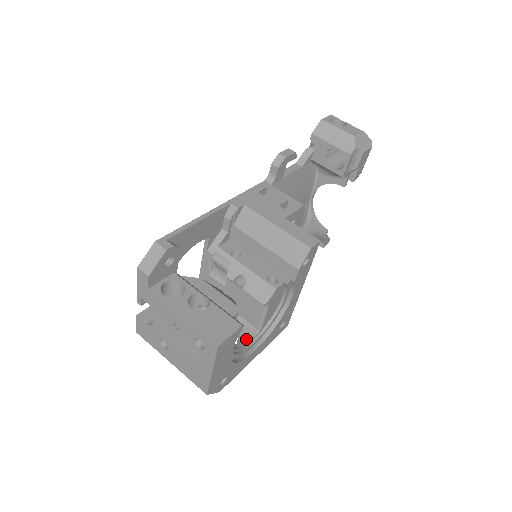
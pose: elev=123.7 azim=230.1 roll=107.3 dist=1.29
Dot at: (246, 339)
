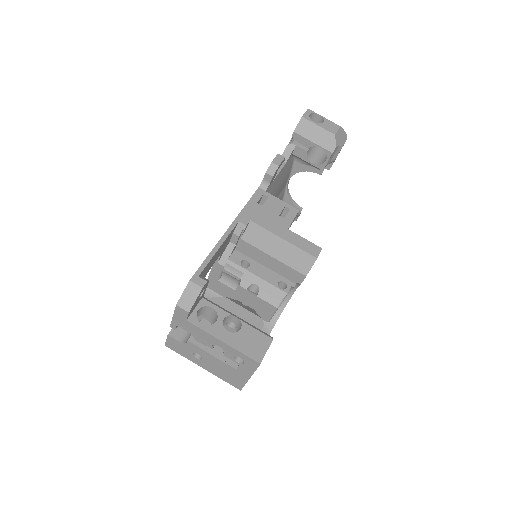
Dot at: occluded
